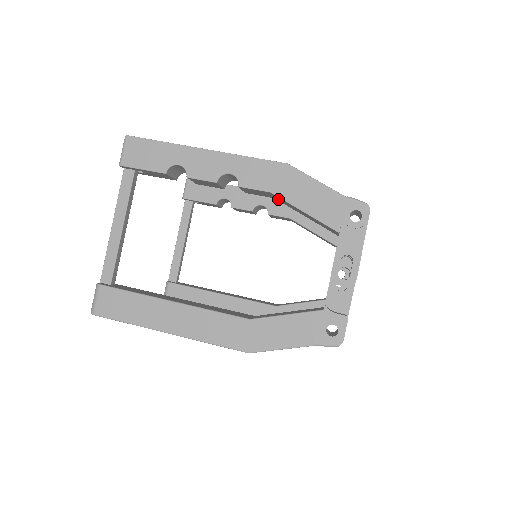
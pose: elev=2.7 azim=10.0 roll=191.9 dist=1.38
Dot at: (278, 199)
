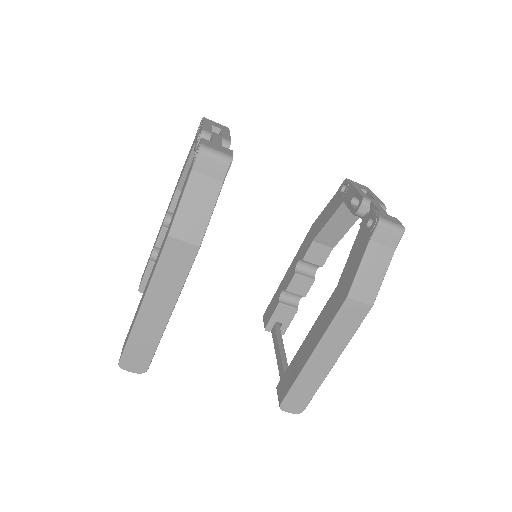
Dot at: occluded
